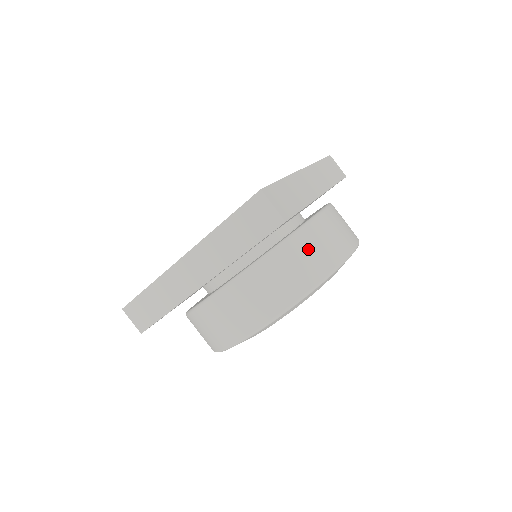
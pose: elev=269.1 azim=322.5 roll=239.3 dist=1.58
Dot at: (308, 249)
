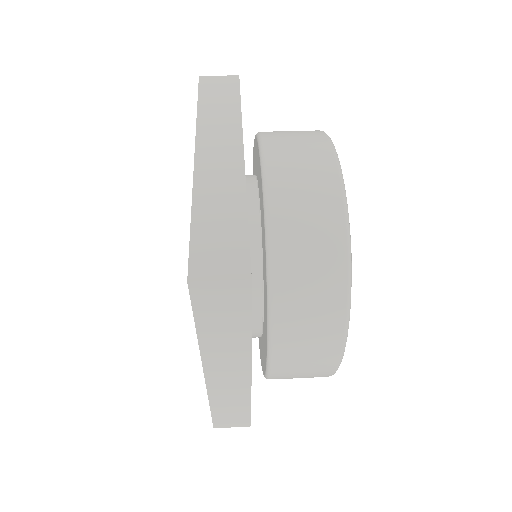
Dot at: occluded
